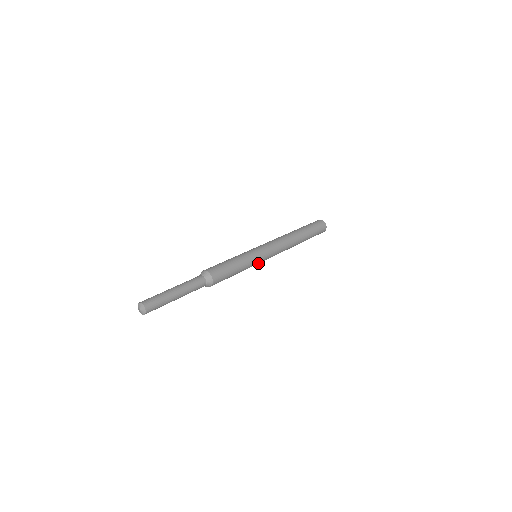
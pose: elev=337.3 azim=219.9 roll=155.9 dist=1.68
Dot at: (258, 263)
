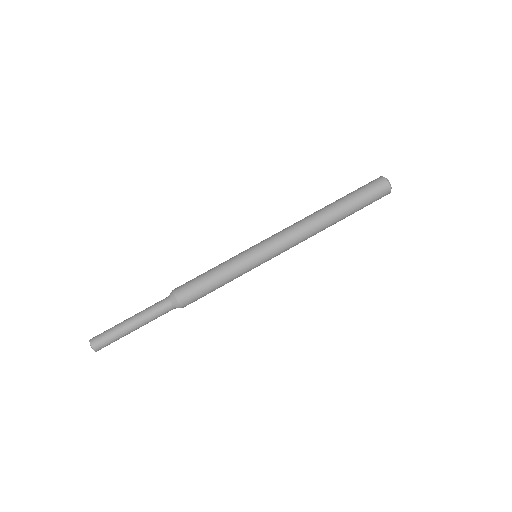
Dot at: occluded
